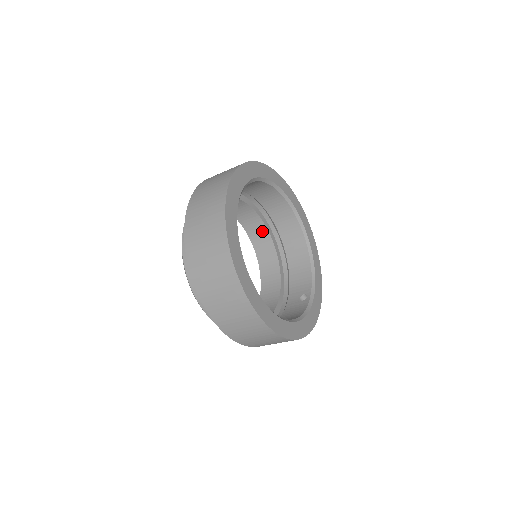
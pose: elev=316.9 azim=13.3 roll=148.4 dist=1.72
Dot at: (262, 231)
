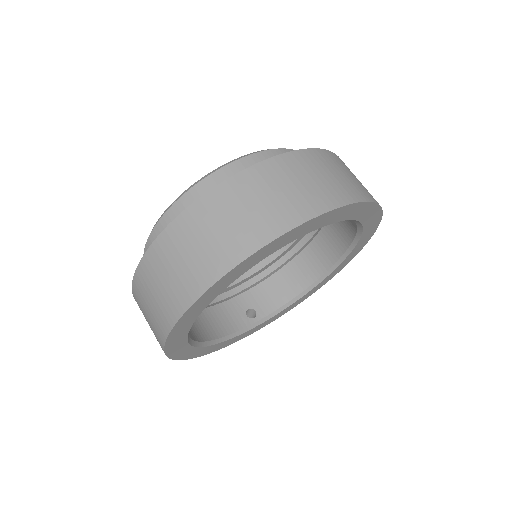
Dot at: occluded
